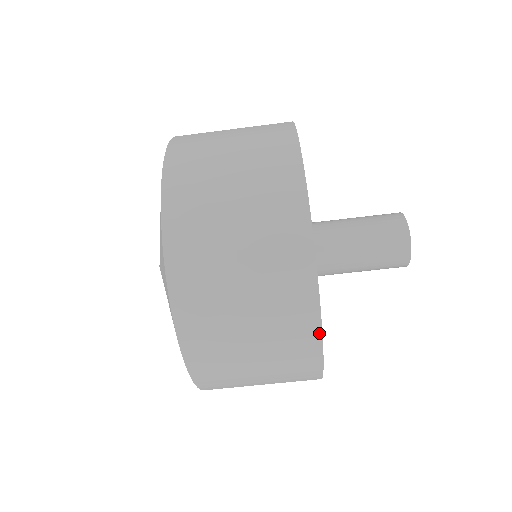
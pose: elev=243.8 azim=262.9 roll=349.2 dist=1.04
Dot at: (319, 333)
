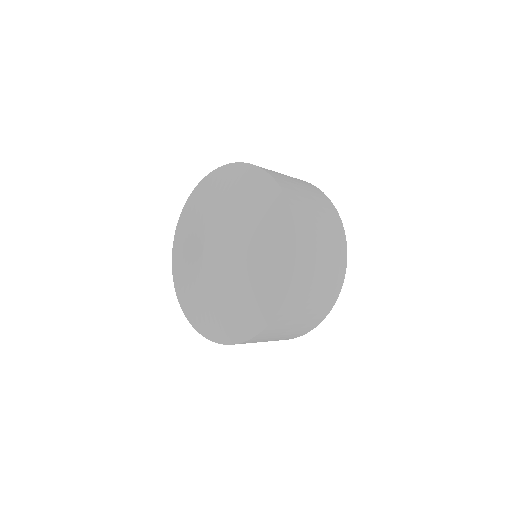
Dot at: occluded
